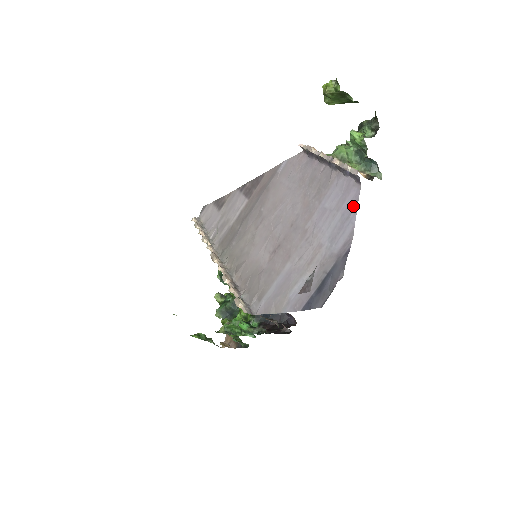
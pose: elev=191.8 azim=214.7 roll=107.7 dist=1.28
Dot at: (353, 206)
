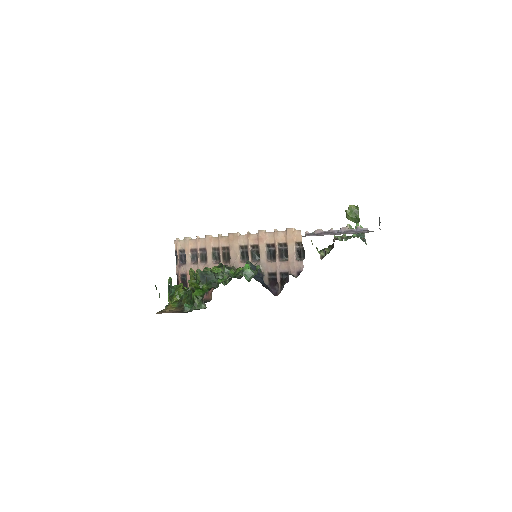
Dot at: occluded
